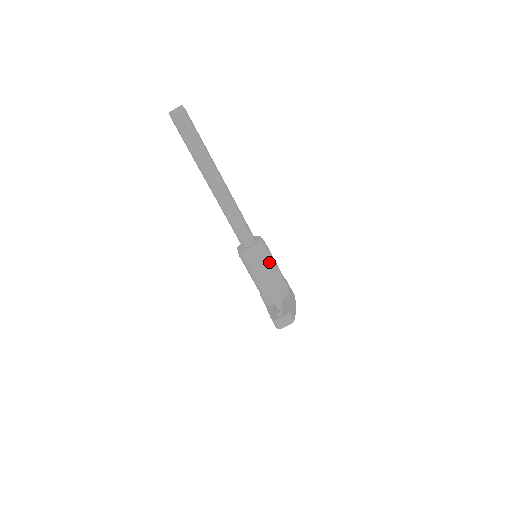
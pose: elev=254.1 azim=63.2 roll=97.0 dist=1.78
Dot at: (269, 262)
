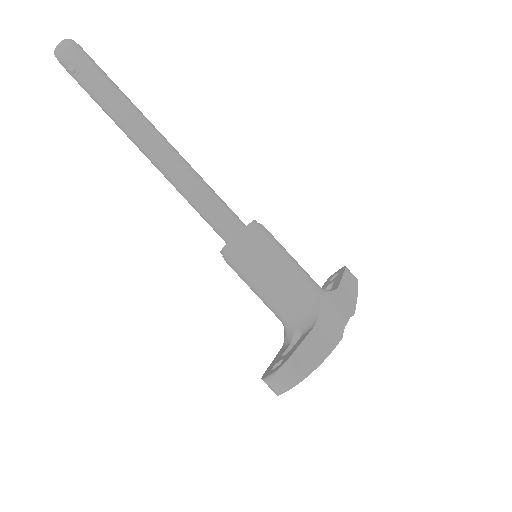
Dot at: (268, 265)
